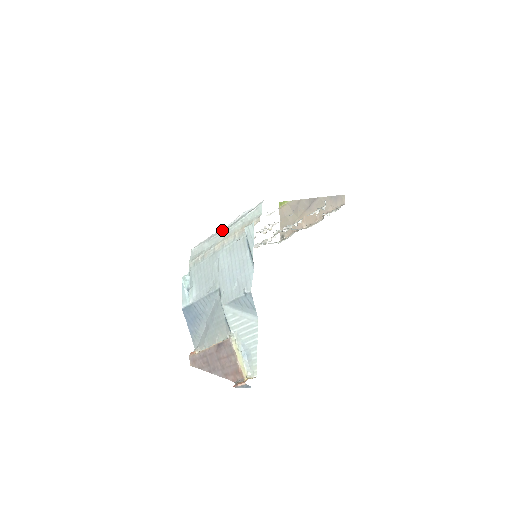
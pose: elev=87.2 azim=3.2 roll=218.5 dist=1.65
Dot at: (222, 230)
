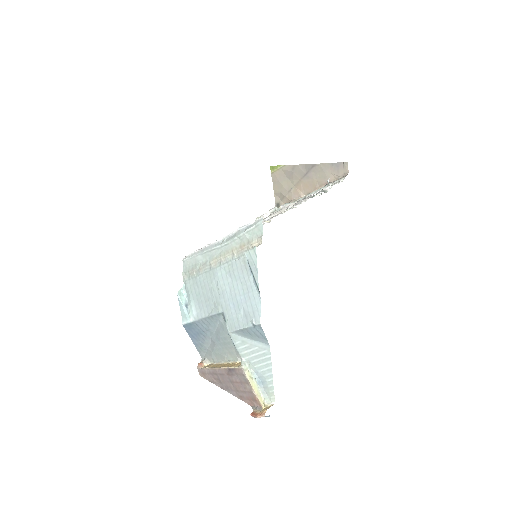
Dot at: (216, 244)
